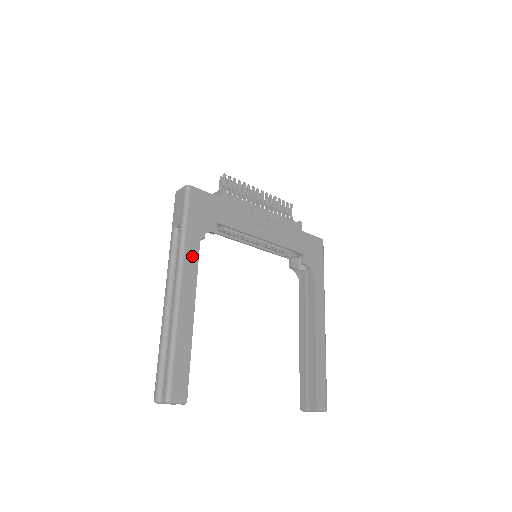
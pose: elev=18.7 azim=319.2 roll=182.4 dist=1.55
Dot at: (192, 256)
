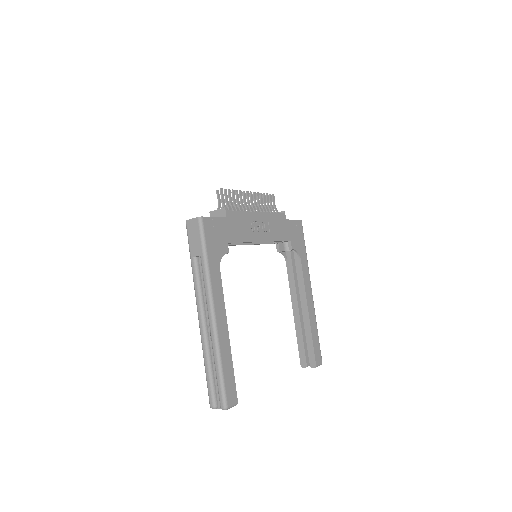
Dot at: (217, 283)
